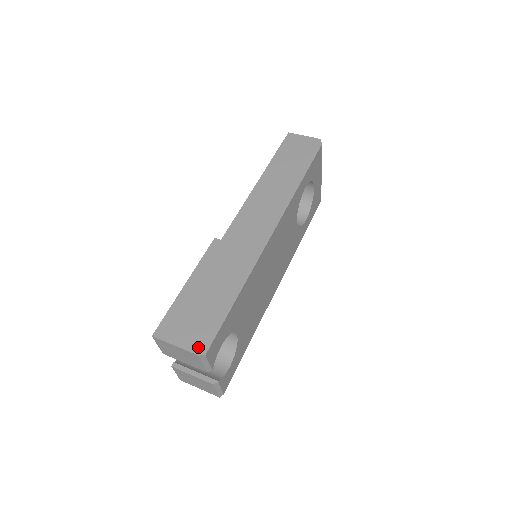
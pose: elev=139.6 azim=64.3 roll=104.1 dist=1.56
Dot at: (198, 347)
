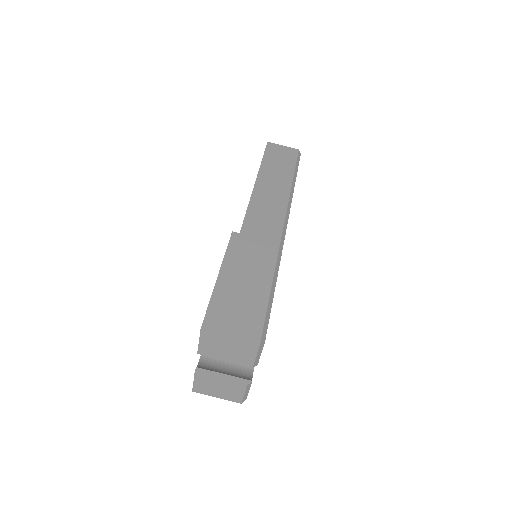
Dot at: (257, 335)
